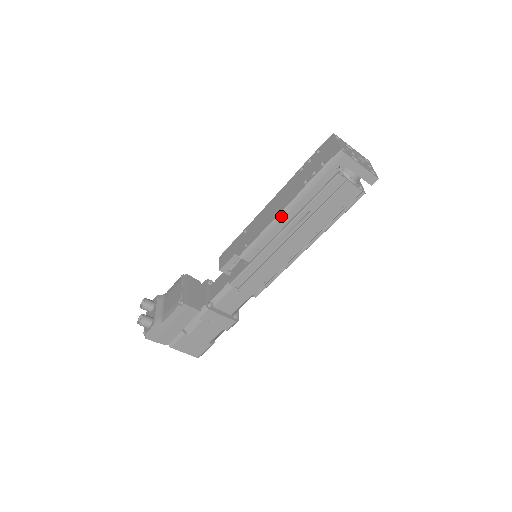
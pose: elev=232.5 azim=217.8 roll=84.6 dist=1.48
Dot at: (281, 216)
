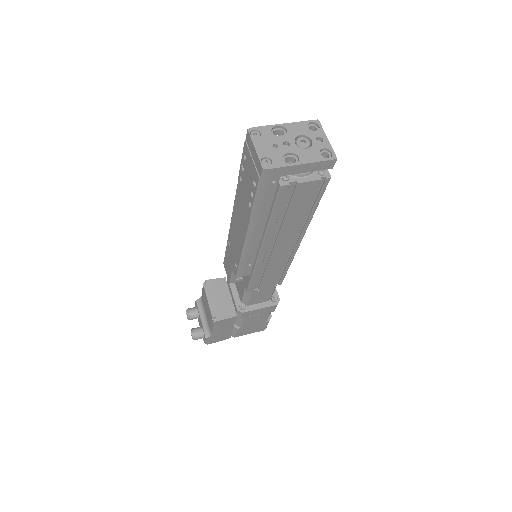
Dot at: (249, 240)
